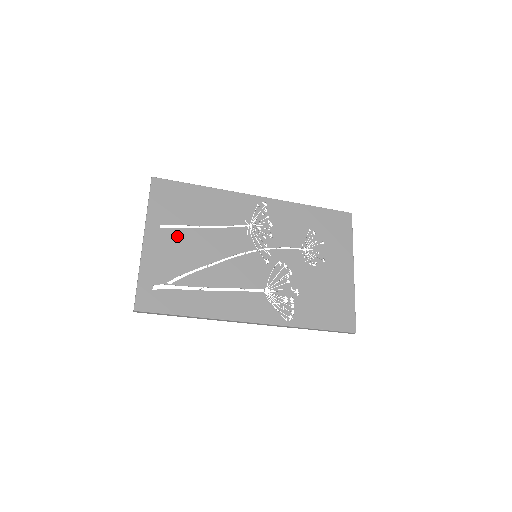
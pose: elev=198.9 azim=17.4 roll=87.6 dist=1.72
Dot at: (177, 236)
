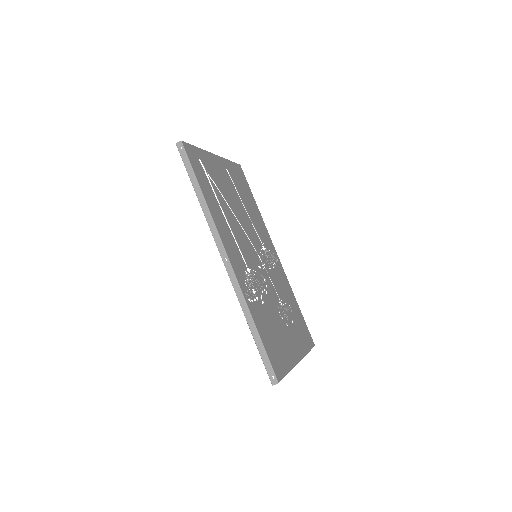
Dot at: (230, 183)
